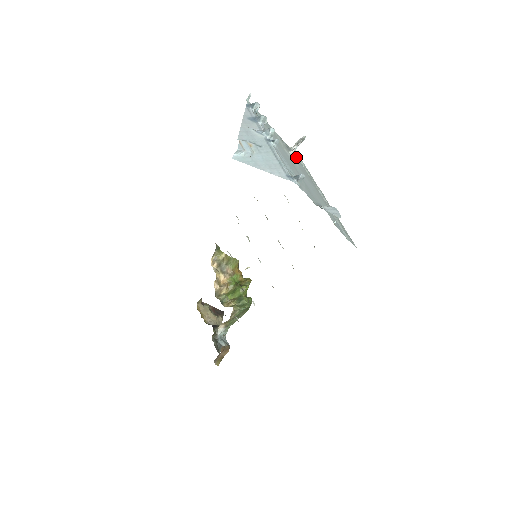
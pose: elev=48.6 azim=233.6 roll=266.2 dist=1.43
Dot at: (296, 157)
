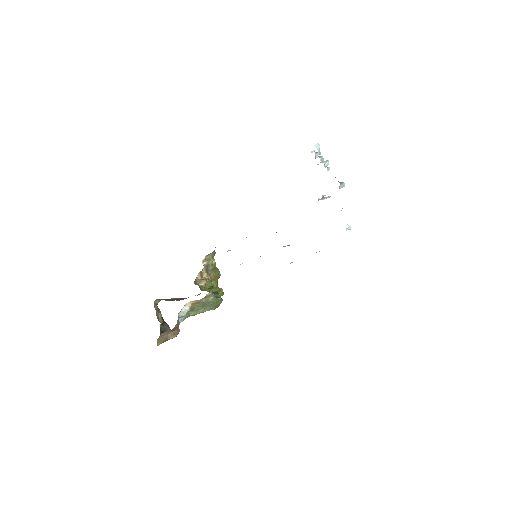
Dot at: occluded
